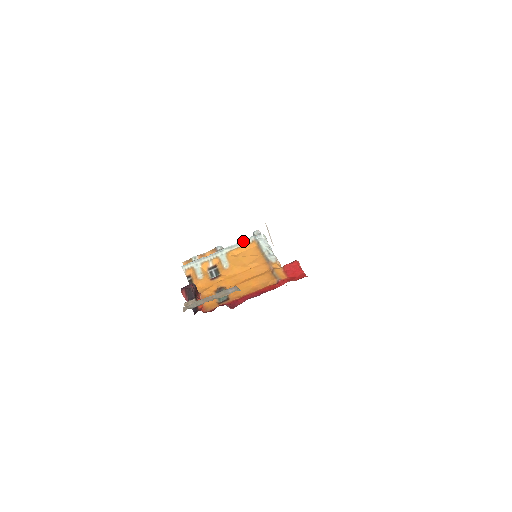
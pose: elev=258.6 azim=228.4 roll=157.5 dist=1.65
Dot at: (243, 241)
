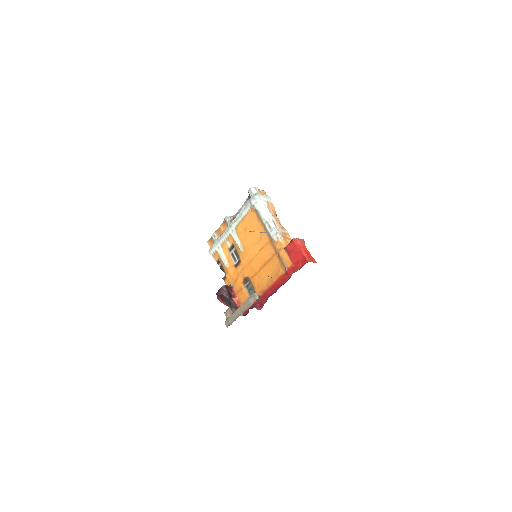
Dot at: (243, 210)
